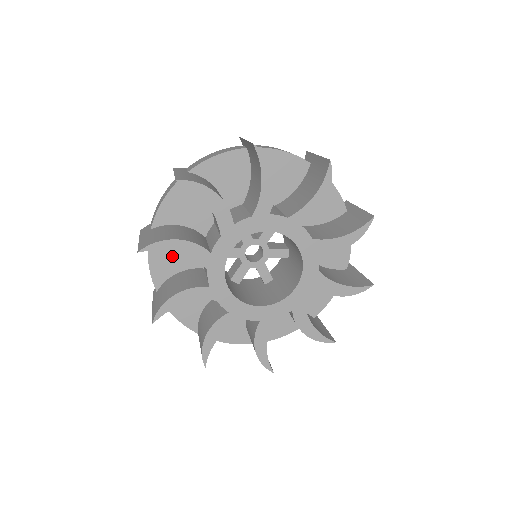
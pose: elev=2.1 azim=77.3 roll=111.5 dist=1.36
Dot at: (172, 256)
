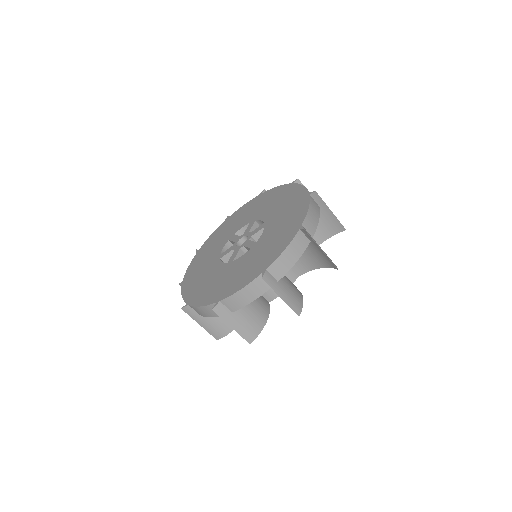
Dot at: occluded
